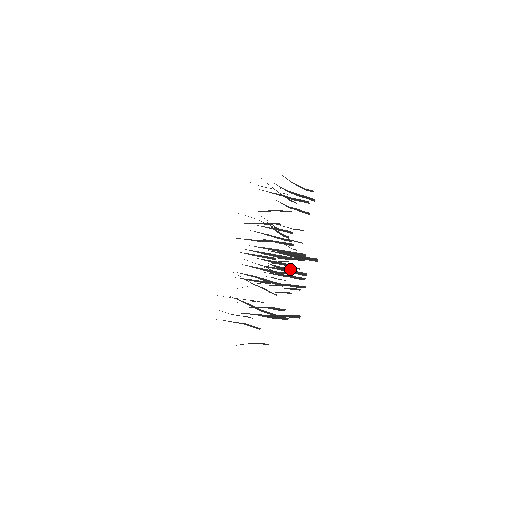
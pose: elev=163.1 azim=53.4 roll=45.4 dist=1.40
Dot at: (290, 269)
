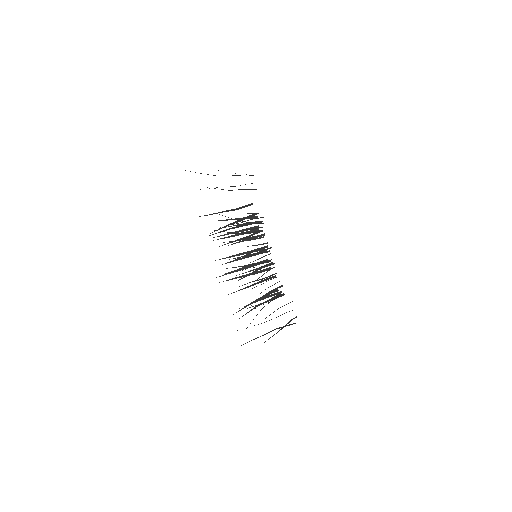
Dot at: (254, 232)
